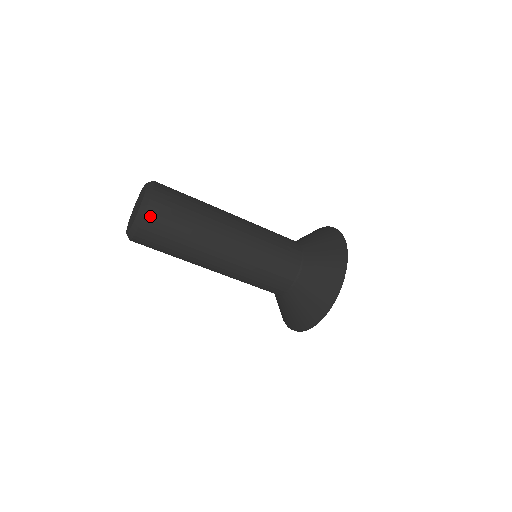
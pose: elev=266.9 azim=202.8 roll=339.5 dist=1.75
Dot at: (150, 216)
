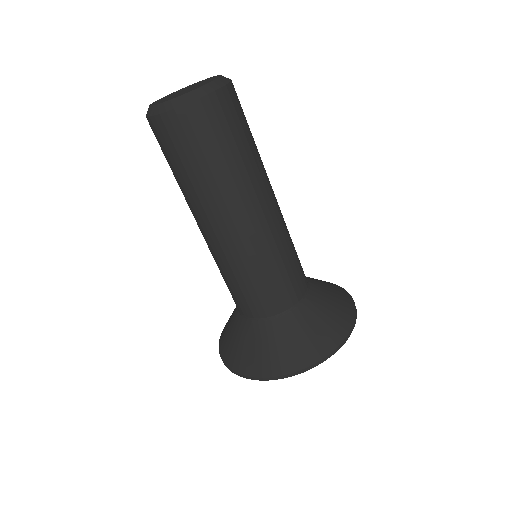
Dot at: (231, 92)
